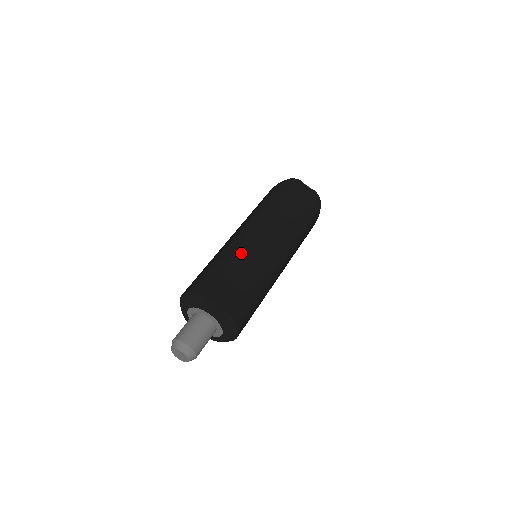
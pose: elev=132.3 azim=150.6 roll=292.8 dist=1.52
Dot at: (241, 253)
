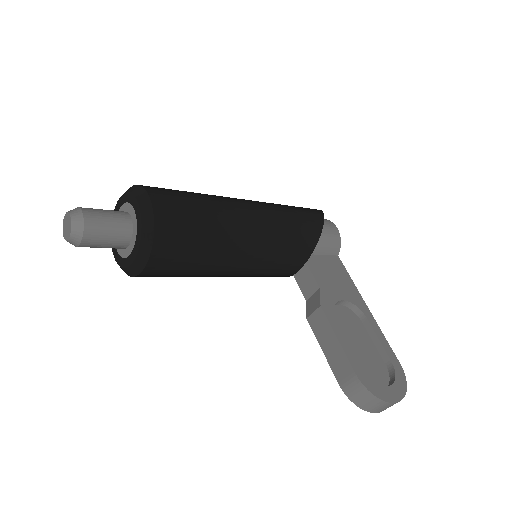
Dot at: occluded
